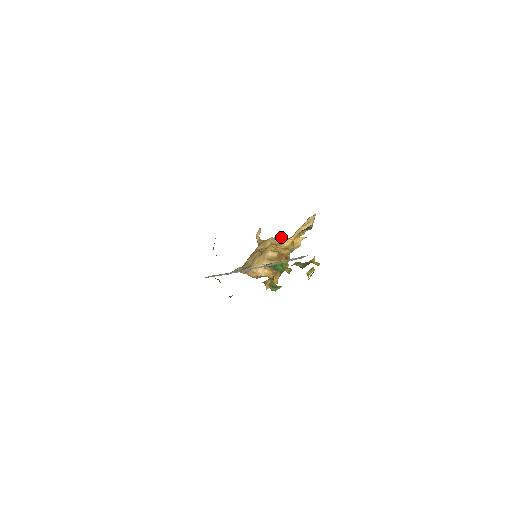
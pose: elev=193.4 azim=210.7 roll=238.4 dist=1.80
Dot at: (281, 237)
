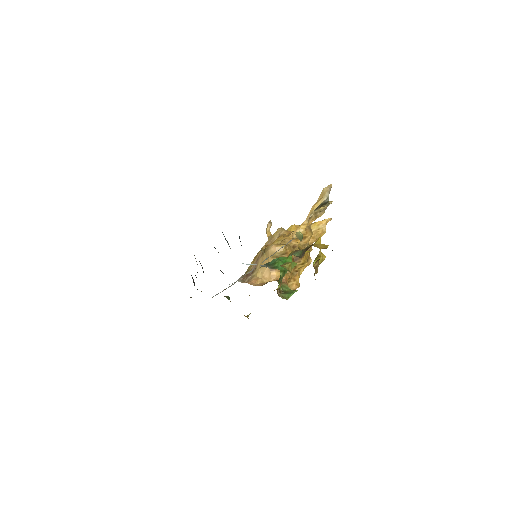
Dot at: (297, 226)
